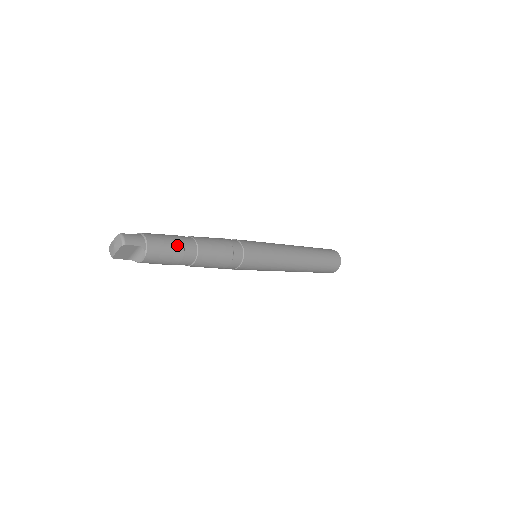
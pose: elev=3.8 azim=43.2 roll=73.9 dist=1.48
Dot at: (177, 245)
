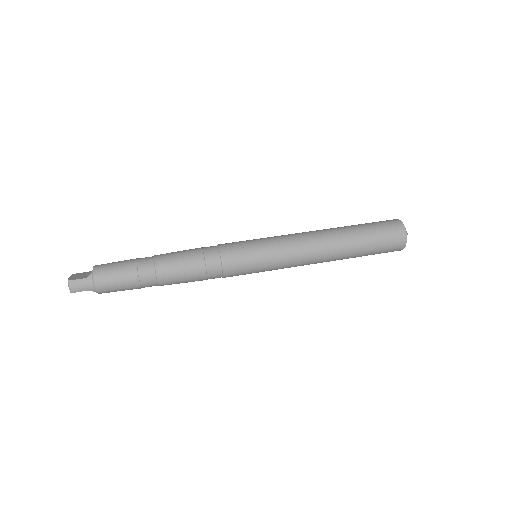
Dot at: (131, 283)
